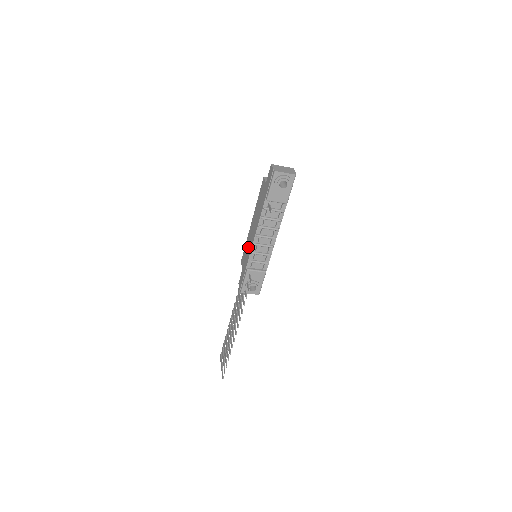
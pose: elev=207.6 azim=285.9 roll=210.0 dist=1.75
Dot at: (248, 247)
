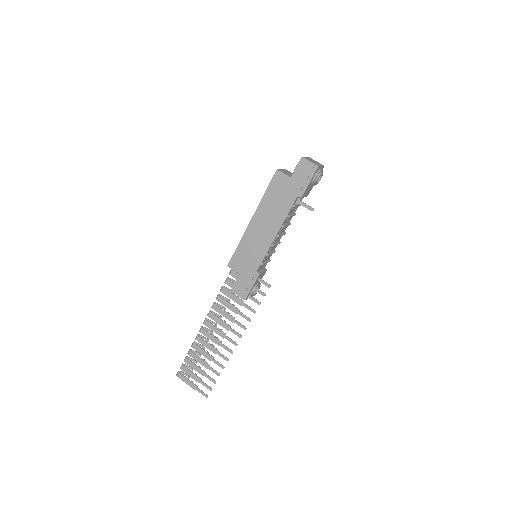
Dot at: (253, 249)
